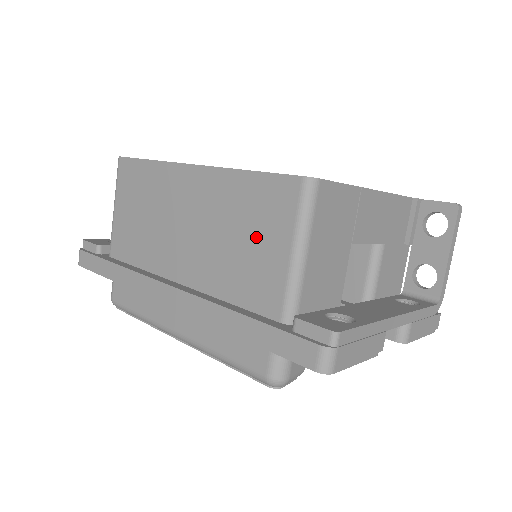
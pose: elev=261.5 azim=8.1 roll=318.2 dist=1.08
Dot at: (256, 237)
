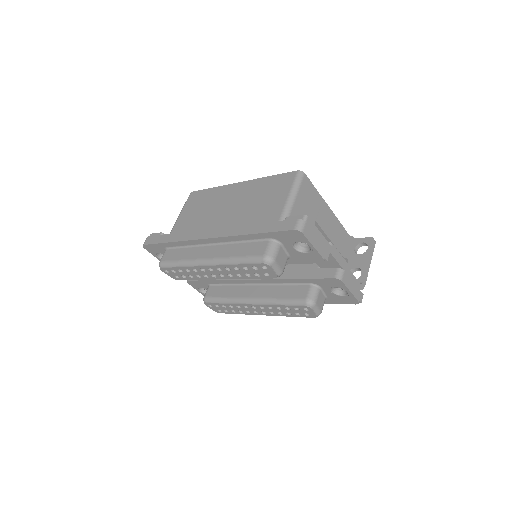
Dot at: (270, 198)
